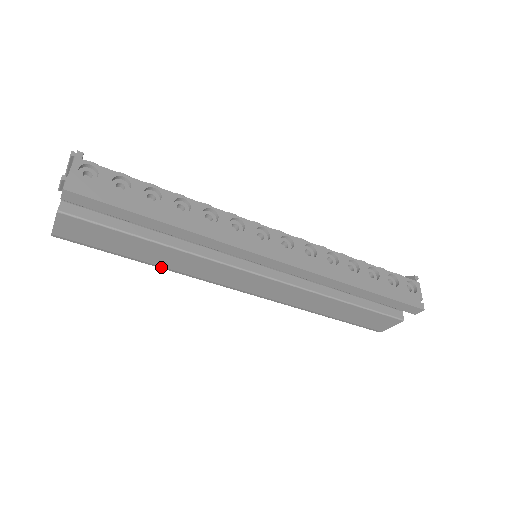
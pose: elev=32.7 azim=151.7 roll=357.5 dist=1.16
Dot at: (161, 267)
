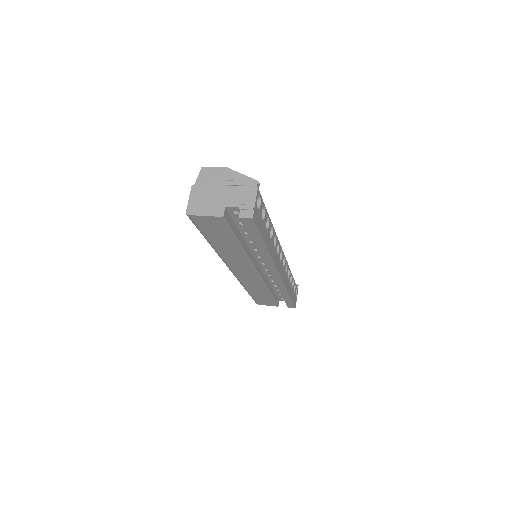
Dot at: (215, 250)
